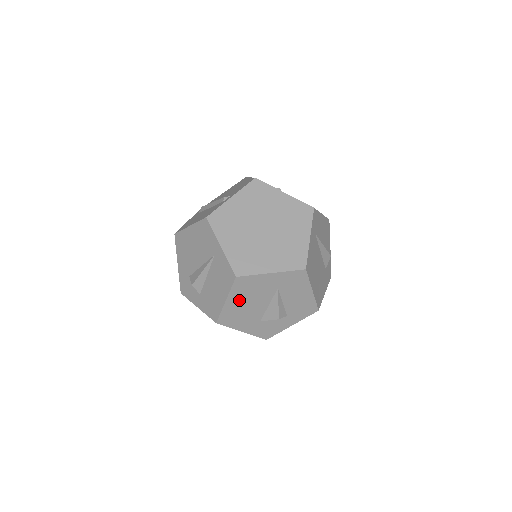
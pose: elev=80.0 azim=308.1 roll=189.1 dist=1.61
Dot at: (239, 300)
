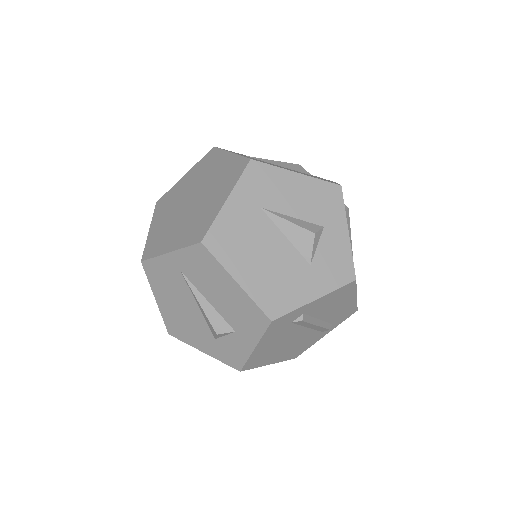
Dot at: (248, 265)
